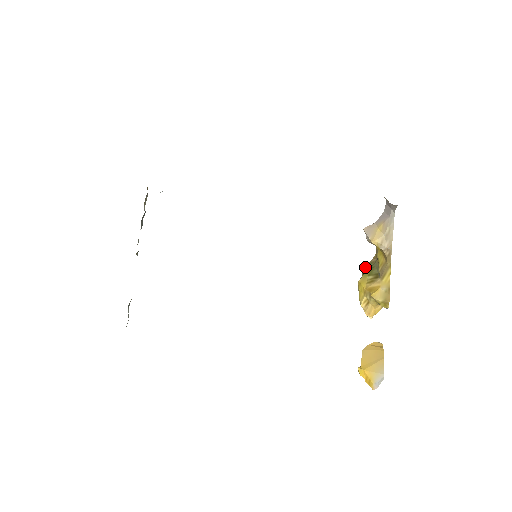
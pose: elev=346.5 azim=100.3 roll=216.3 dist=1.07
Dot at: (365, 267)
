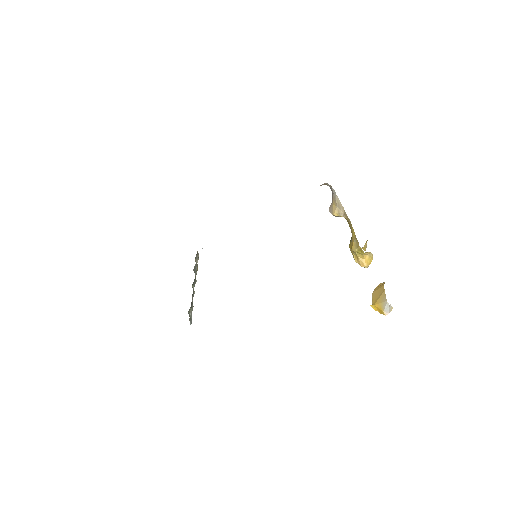
Dot at: occluded
